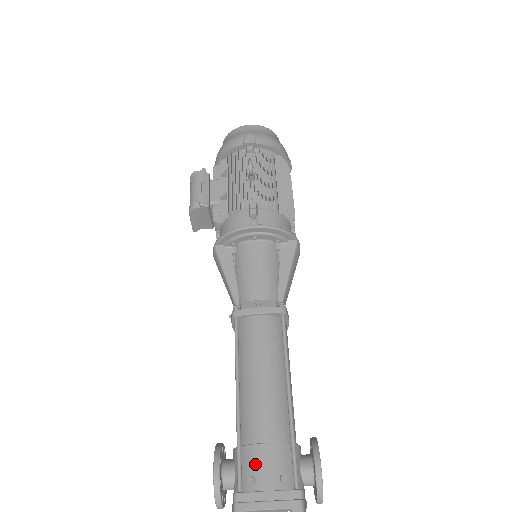
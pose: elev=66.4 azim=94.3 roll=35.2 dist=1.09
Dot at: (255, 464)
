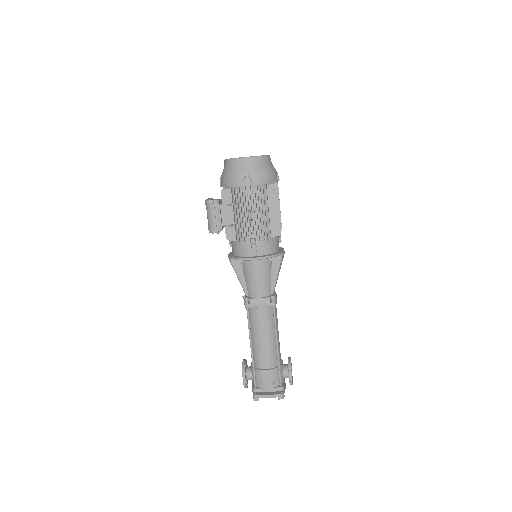
Dot at: (262, 378)
